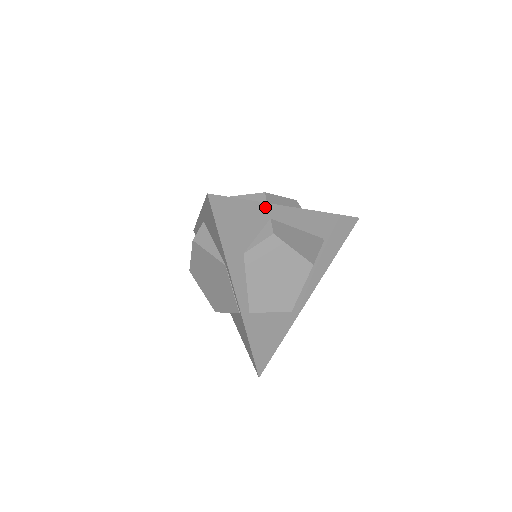
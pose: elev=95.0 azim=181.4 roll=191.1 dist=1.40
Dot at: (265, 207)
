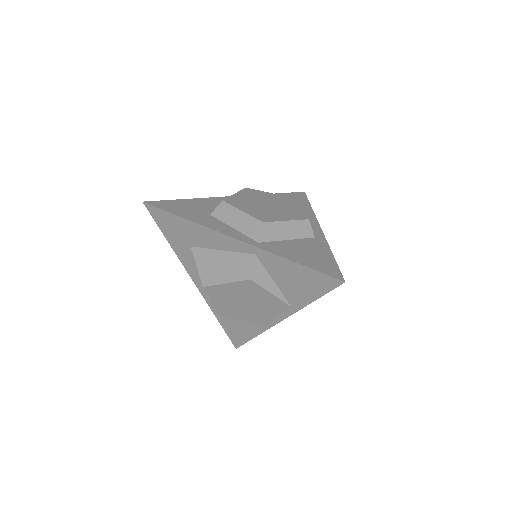
Dot at: occluded
